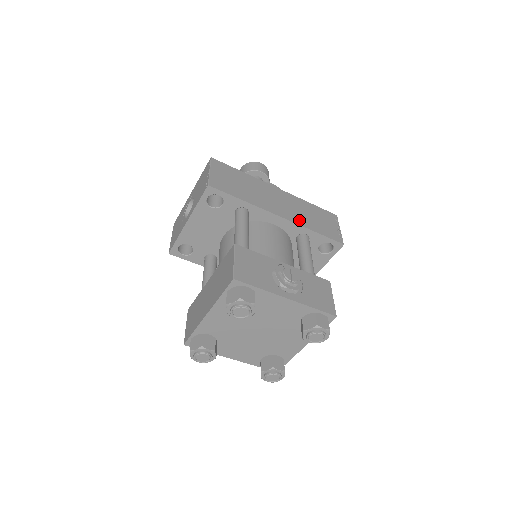
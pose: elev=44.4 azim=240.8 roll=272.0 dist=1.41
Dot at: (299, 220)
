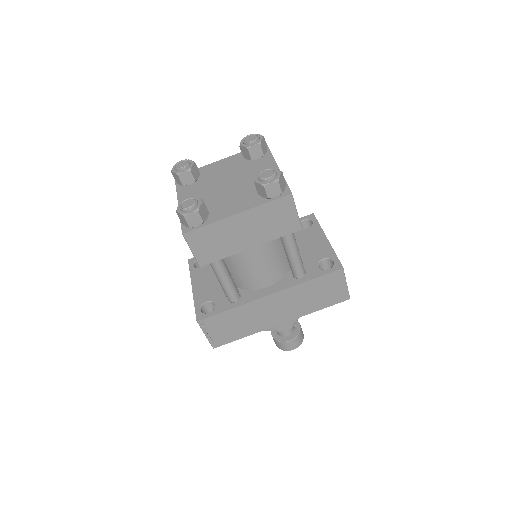
Dot at: occluded
